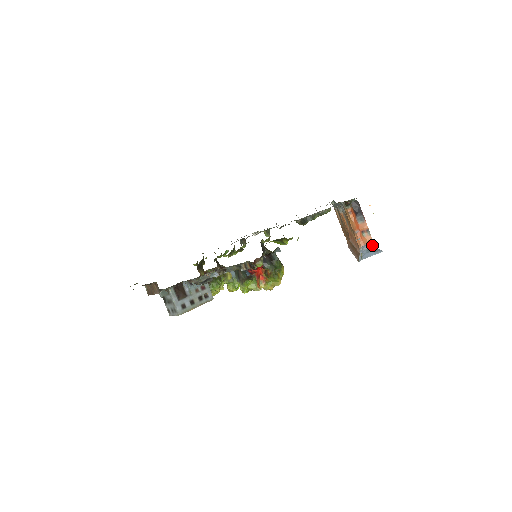
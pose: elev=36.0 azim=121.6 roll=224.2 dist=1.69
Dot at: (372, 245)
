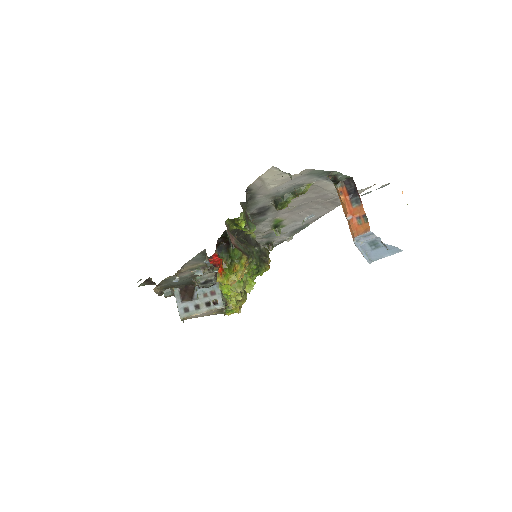
Dot at: (372, 236)
